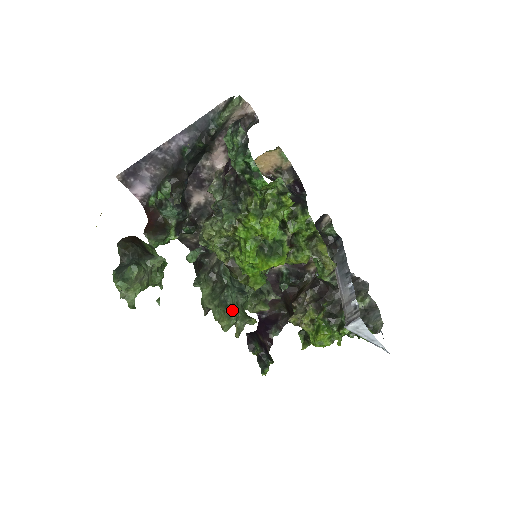
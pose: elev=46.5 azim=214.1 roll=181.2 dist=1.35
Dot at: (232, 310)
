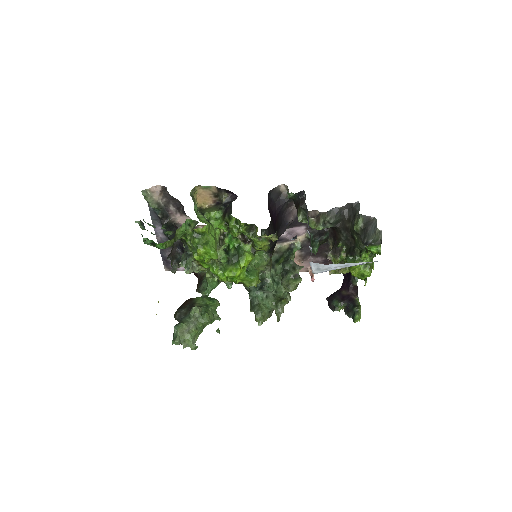
Dot at: (258, 307)
